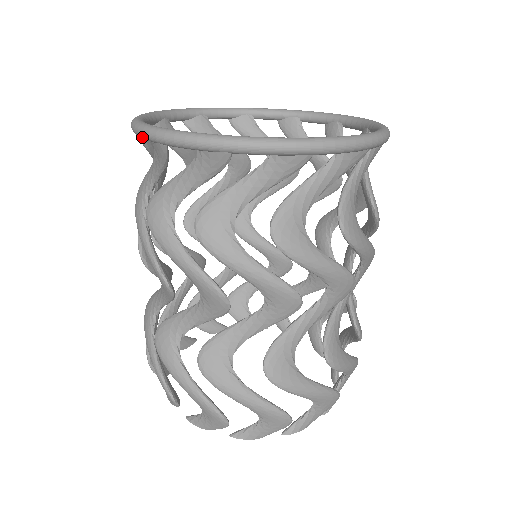
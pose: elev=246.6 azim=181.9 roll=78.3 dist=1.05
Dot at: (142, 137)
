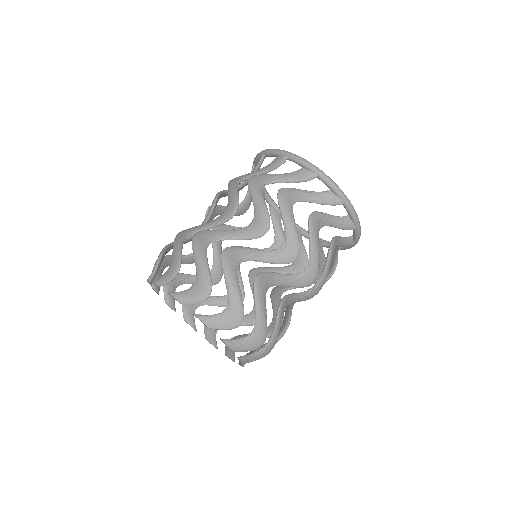
Dot at: (275, 152)
